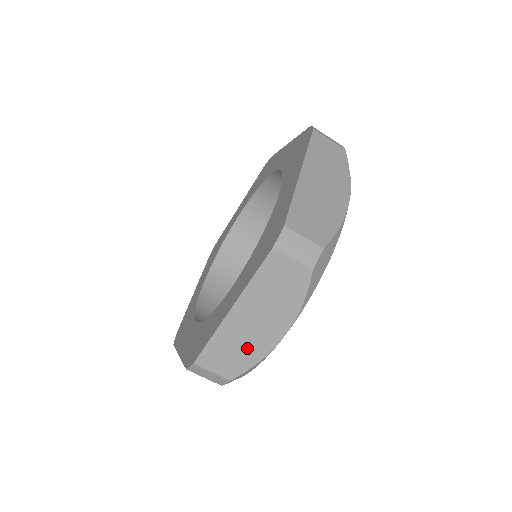
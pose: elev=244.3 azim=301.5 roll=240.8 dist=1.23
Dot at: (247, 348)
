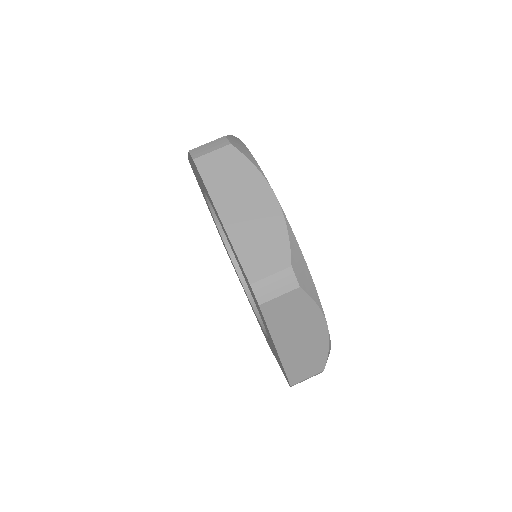
Dot at: (312, 352)
